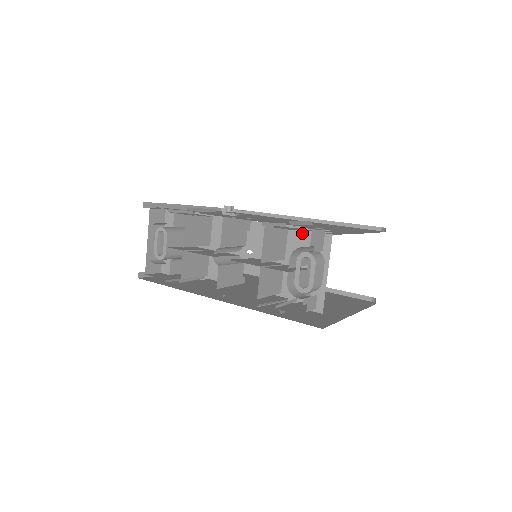
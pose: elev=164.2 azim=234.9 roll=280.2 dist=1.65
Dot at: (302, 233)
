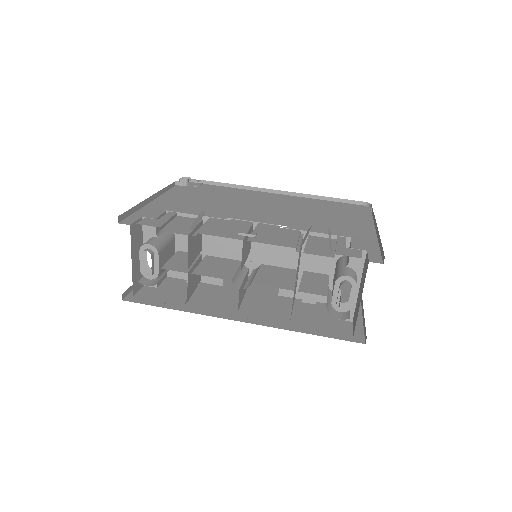
Dot at: occluded
